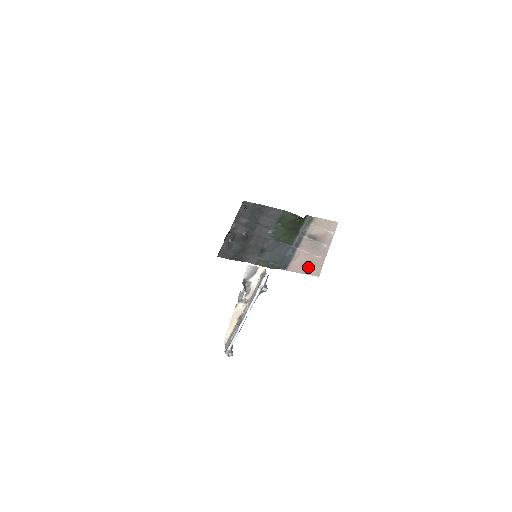
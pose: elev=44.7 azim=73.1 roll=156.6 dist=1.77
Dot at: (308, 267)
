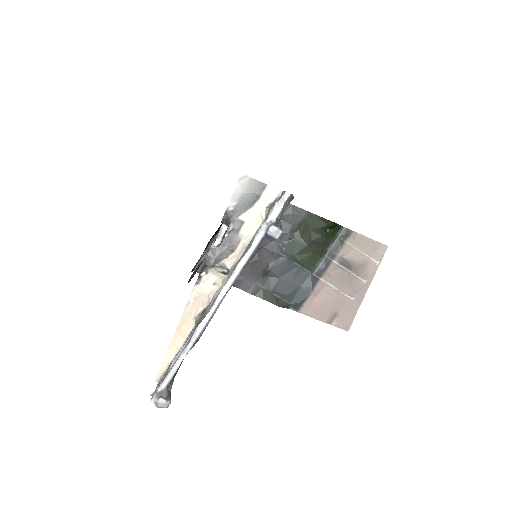
Dot at: (333, 312)
